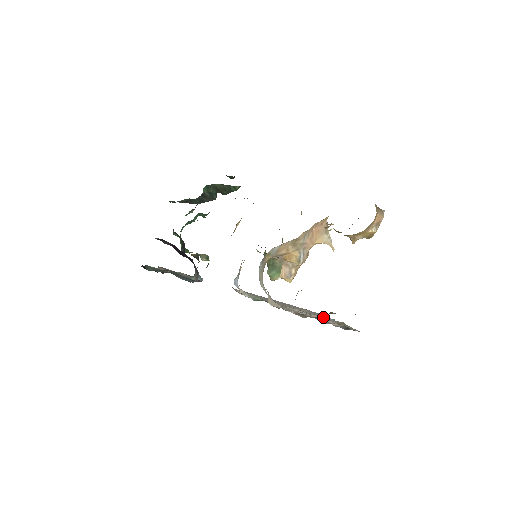
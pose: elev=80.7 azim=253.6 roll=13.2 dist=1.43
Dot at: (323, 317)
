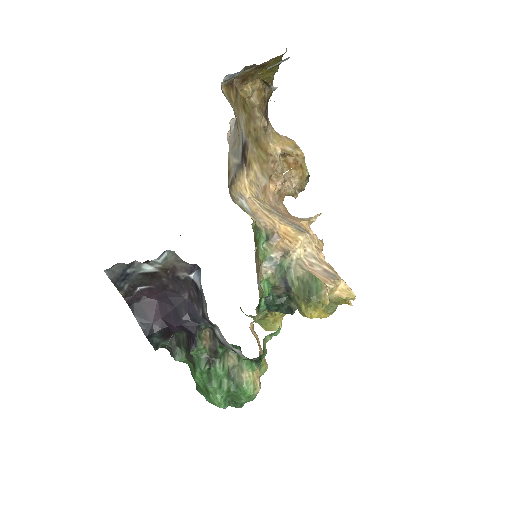
Dot at: occluded
